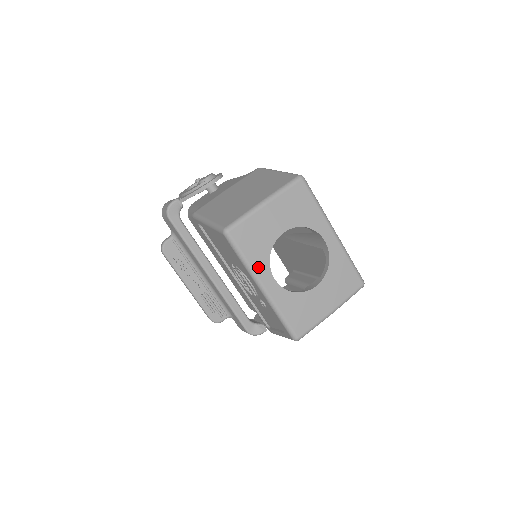
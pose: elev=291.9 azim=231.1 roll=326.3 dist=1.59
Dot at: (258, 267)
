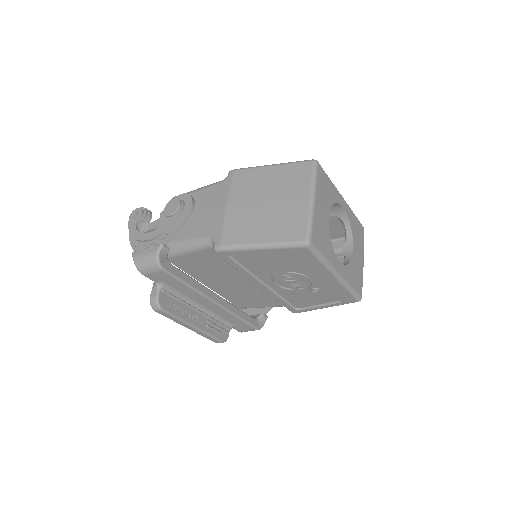
Dot at: (331, 259)
